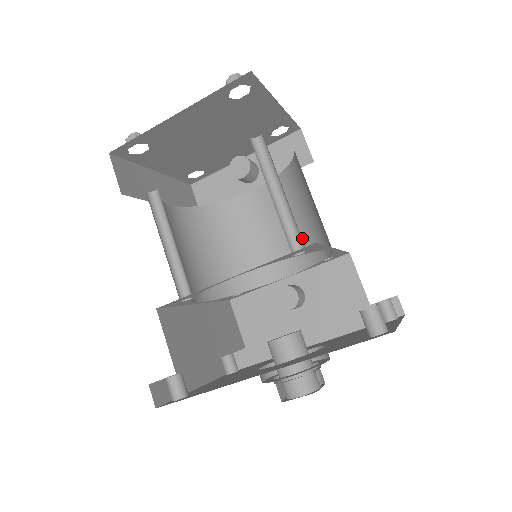
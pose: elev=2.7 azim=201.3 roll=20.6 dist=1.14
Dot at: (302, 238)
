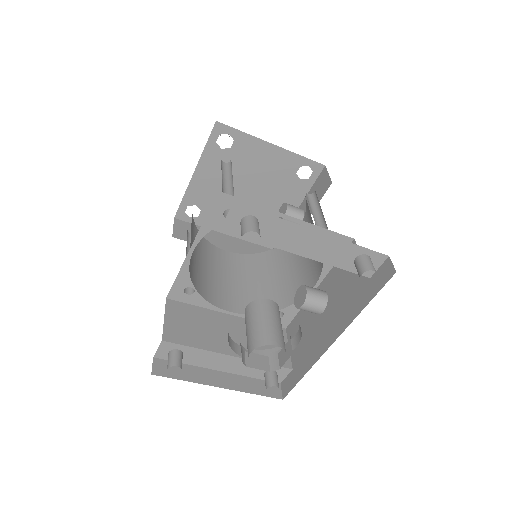
Dot at: occluded
